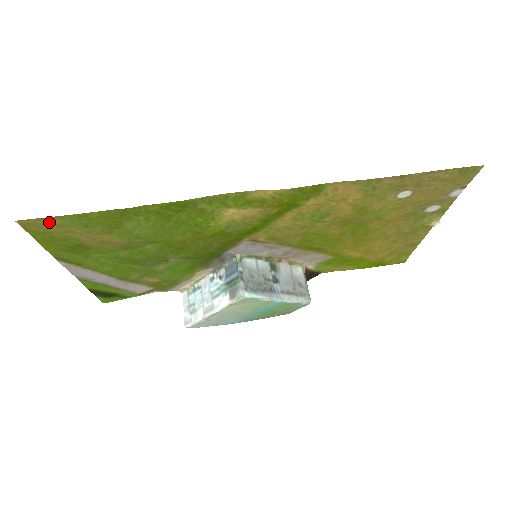
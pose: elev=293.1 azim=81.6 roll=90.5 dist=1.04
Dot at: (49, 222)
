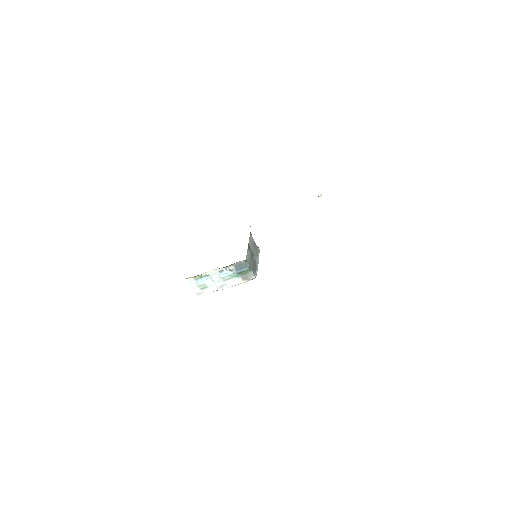
Dot at: occluded
